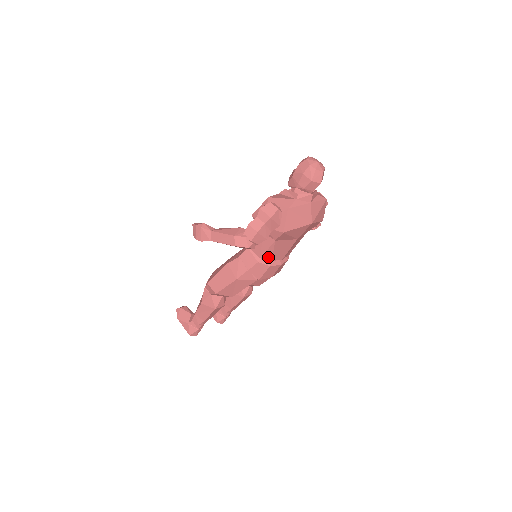
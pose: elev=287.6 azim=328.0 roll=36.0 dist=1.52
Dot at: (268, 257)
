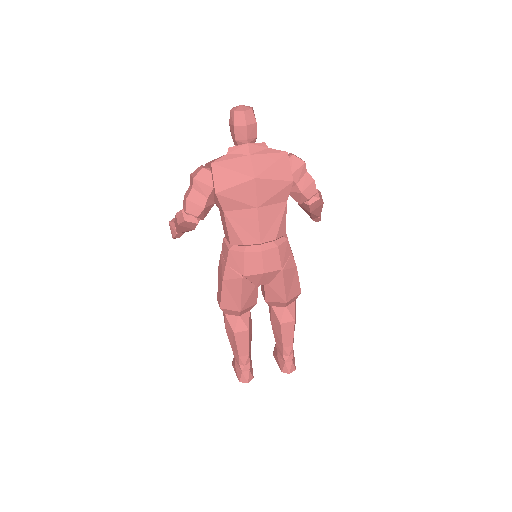
Dot at: (236, 240)
